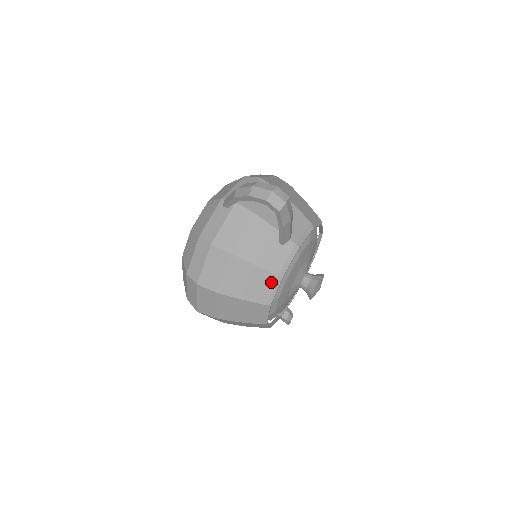
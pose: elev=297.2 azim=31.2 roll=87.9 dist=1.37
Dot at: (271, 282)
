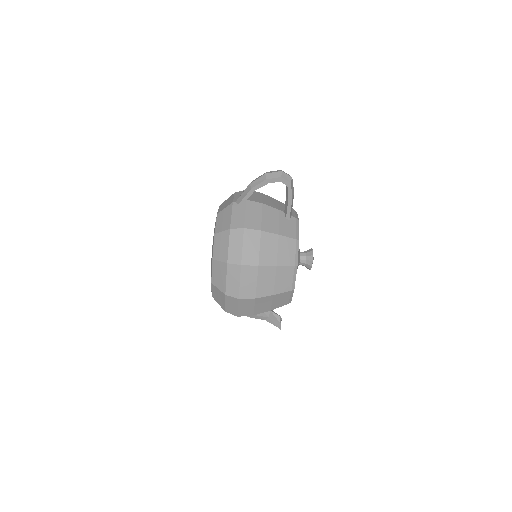
Dot at: (293, 246)
